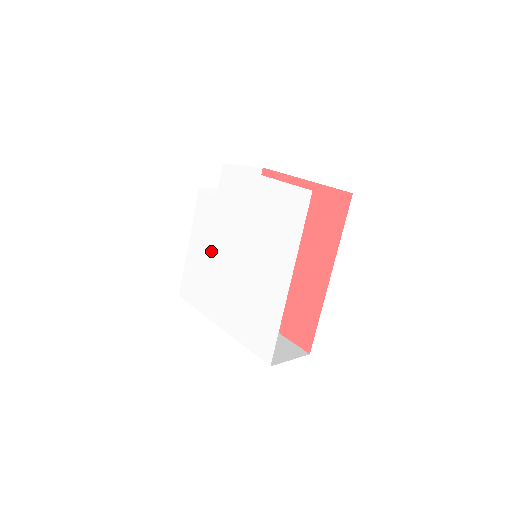
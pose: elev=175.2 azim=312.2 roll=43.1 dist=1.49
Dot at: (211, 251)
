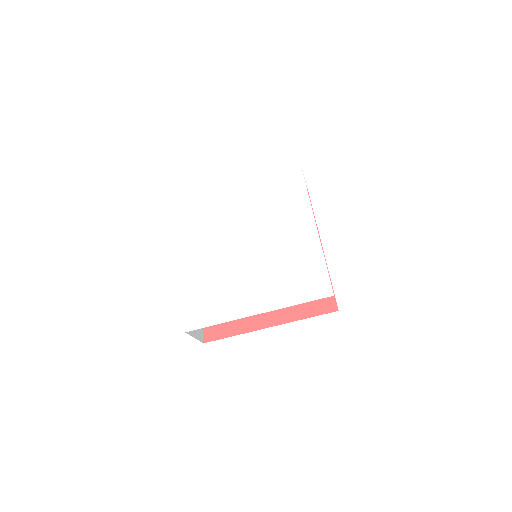
Dot at: (217, 261)
